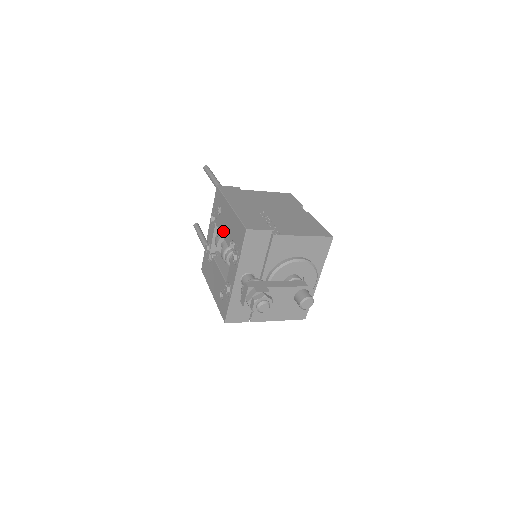
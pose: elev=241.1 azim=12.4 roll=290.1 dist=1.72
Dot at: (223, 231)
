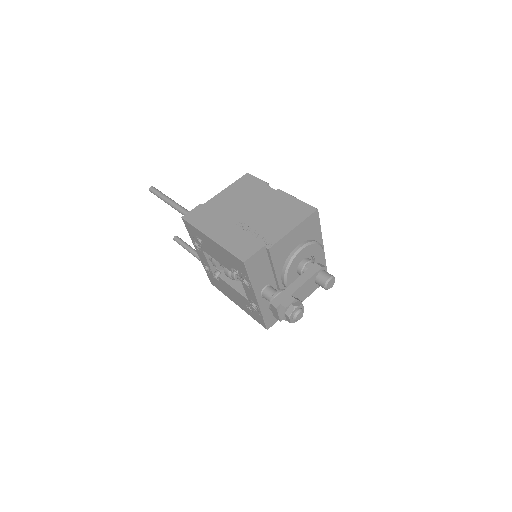
Dot at: (216, 258)
